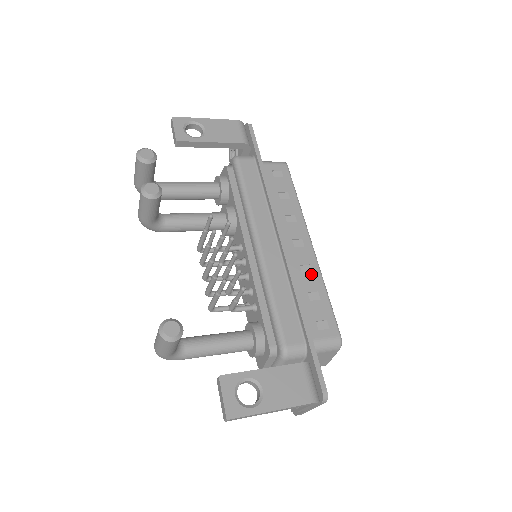
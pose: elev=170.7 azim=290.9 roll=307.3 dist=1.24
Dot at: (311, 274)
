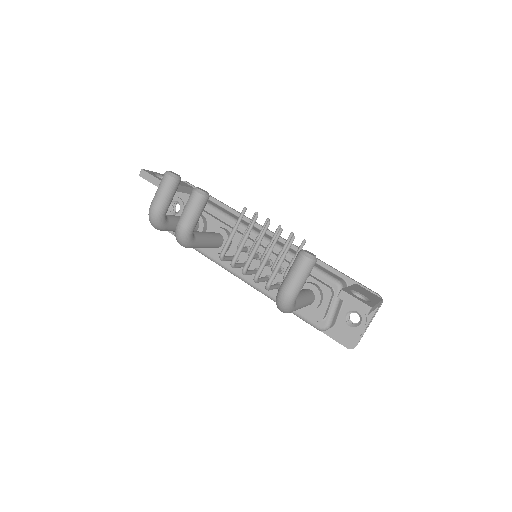
Dot at: occluded
